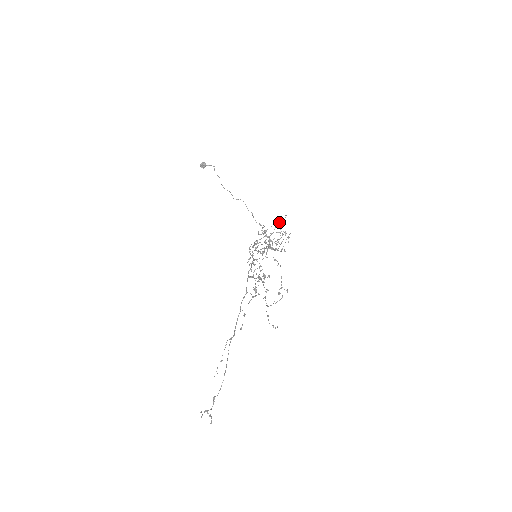
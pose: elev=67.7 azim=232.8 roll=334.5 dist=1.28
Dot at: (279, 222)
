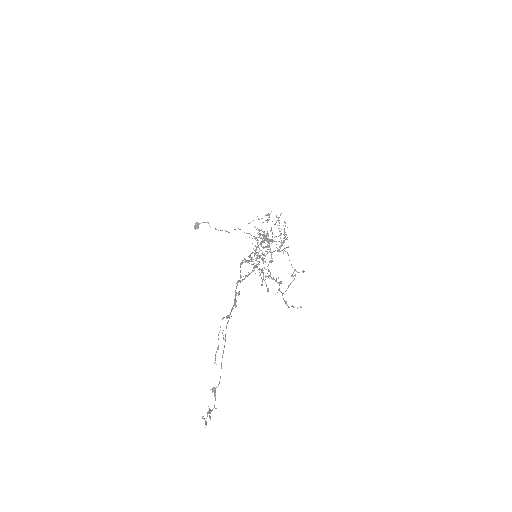
Dot at: (276, 222)
